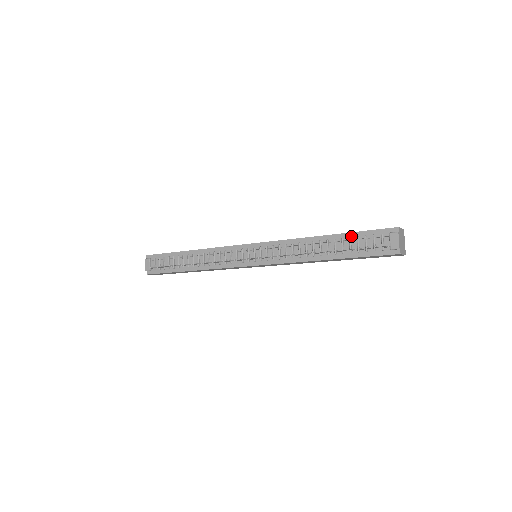
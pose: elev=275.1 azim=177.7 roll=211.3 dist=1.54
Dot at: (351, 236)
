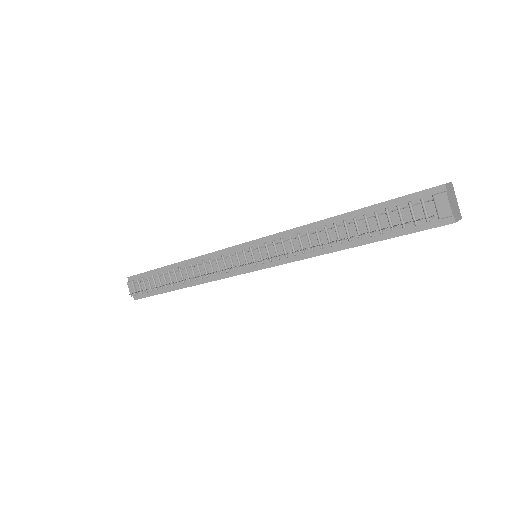
Dot at: (377, 209)
